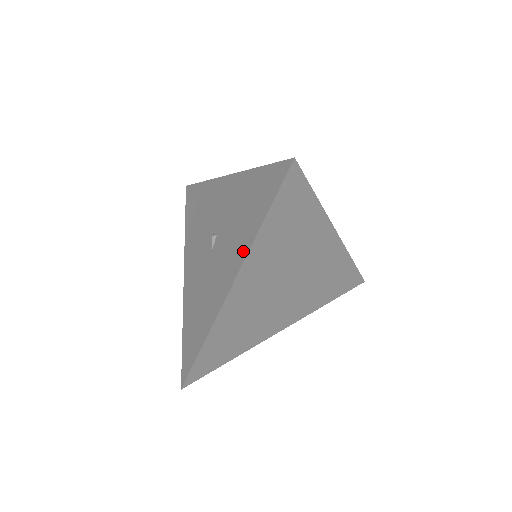
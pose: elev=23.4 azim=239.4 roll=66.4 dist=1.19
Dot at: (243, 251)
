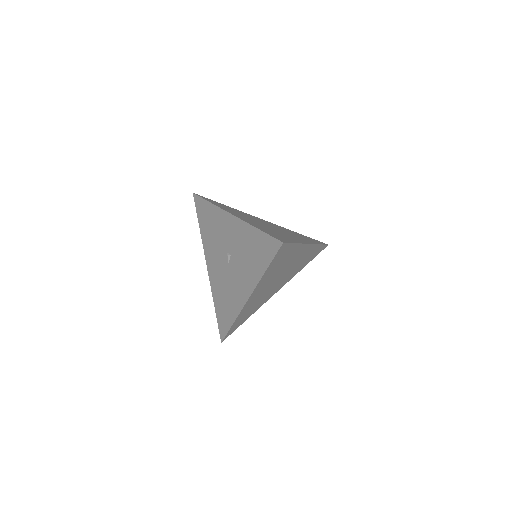
Dot at: (254, 281)
